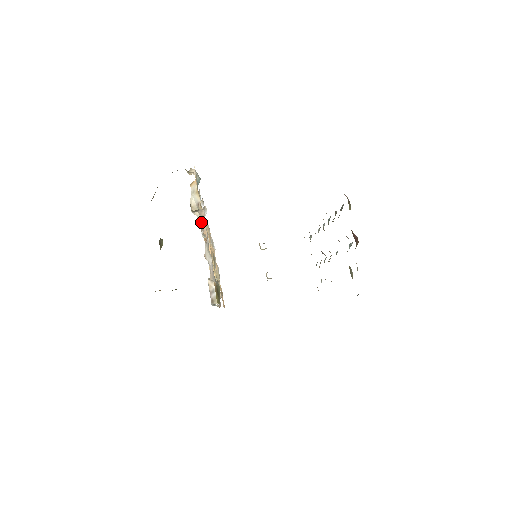
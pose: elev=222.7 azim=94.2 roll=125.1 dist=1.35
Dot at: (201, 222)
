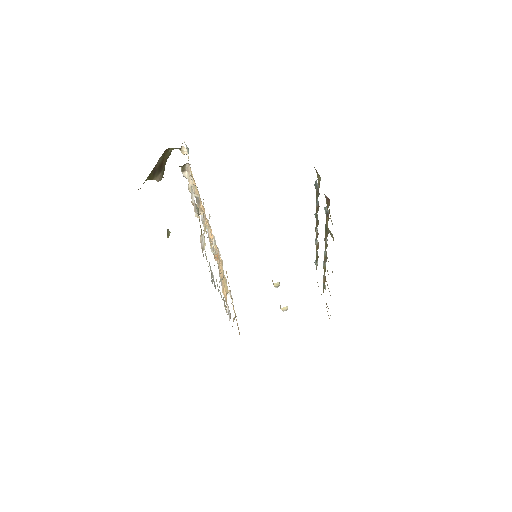
Dot at: (189, 180)
